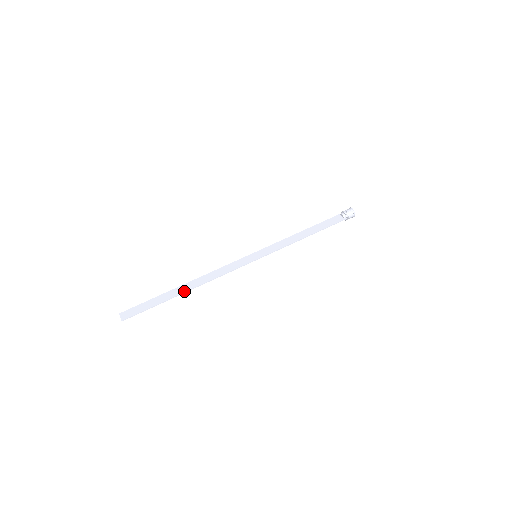
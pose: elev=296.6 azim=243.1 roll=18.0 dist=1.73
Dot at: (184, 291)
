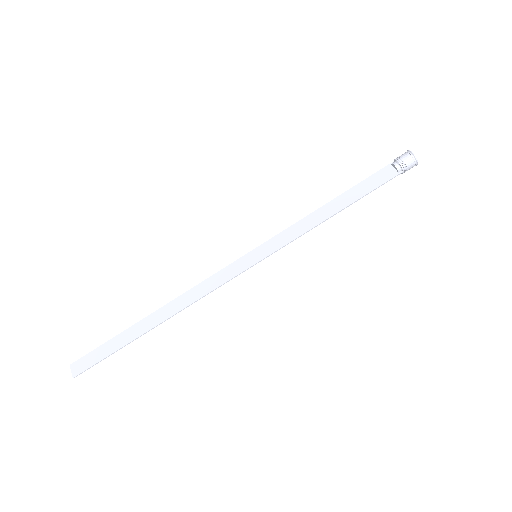
Dot at: (153, 325)
